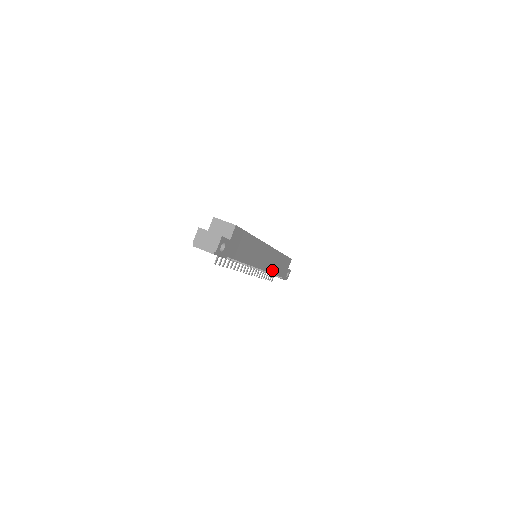
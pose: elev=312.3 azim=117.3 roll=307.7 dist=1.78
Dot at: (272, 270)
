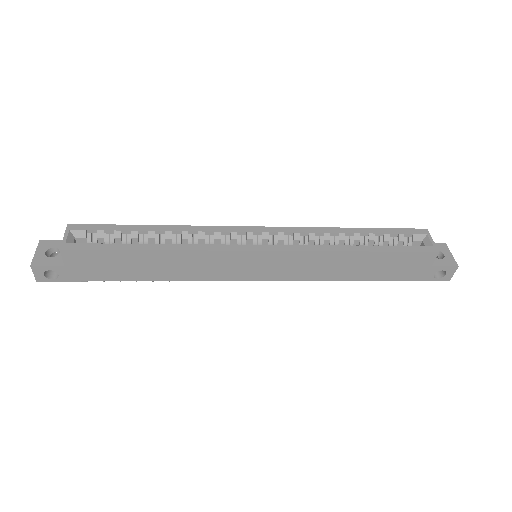
Dot at: (324, 276)
